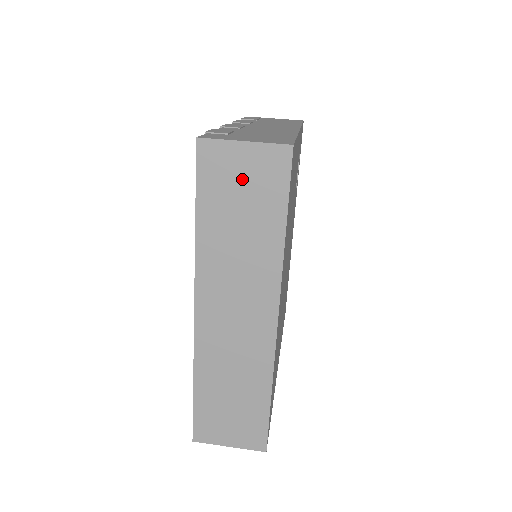
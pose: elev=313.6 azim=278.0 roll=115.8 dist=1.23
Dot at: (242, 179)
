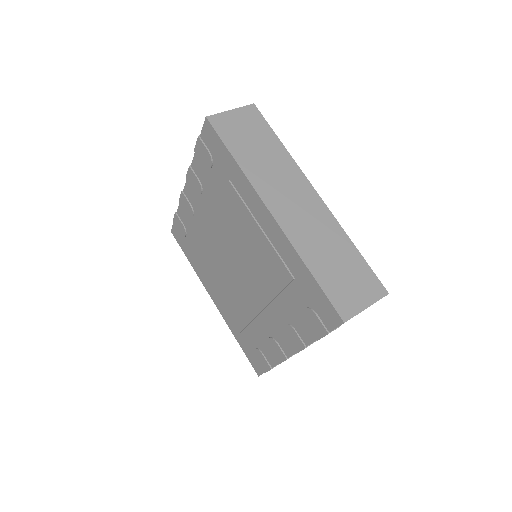
Dot at: (242, 127)
